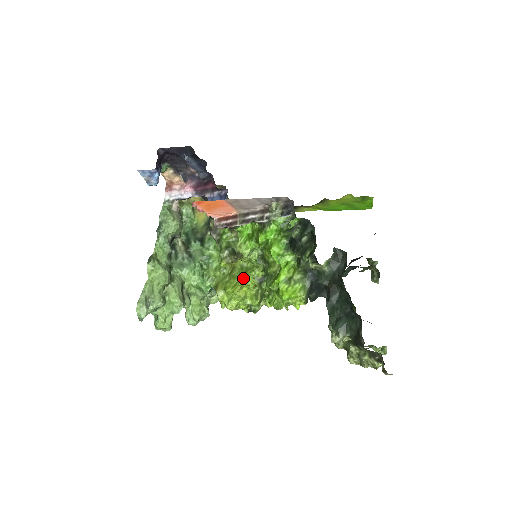
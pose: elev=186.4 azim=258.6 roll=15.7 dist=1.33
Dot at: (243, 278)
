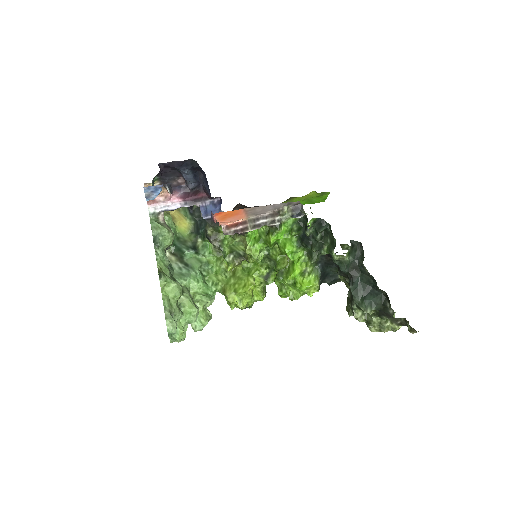
Dot at: (251, 278)
